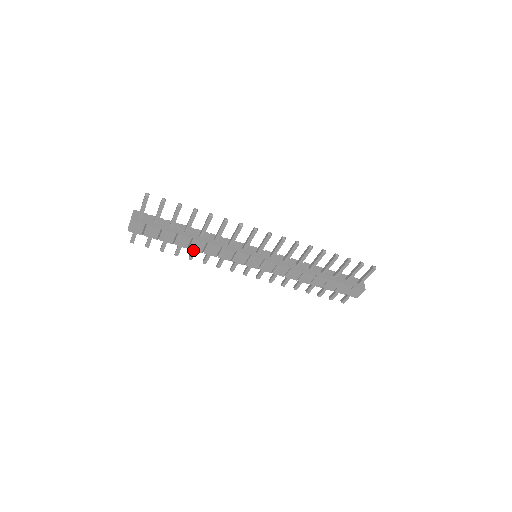
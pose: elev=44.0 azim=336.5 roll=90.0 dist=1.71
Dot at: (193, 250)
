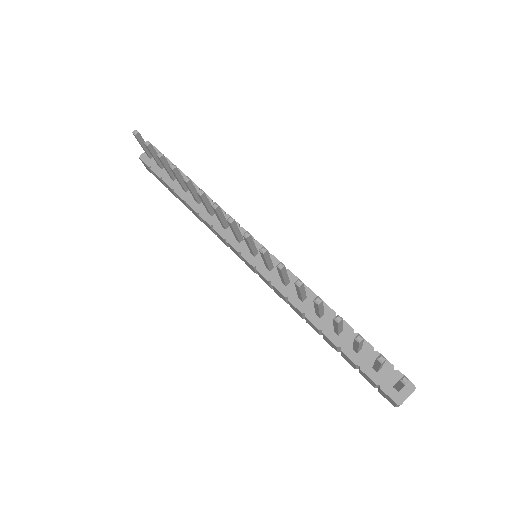
Dot at: occluded
